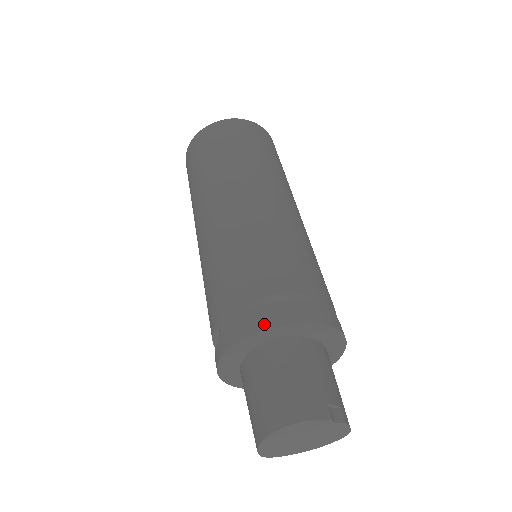
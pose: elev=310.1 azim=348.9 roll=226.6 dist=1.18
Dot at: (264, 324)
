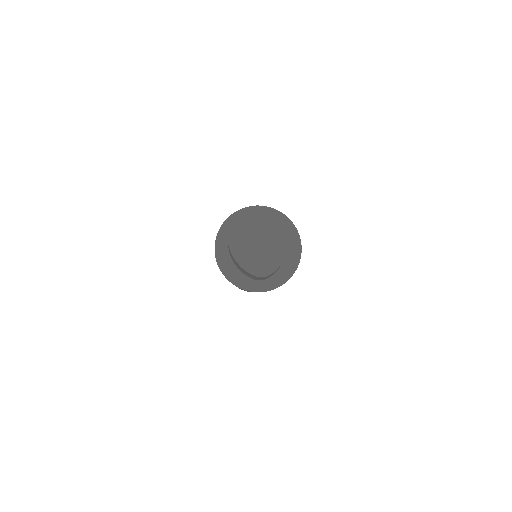
Dot at: (218, 232)
